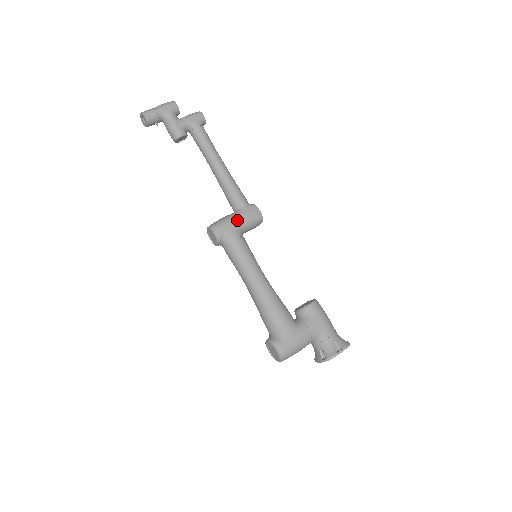
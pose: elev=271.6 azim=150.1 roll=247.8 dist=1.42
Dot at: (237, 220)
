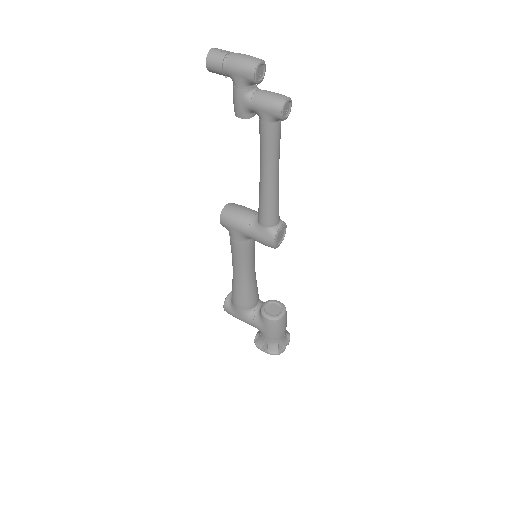
Dot at: (245, 231)
